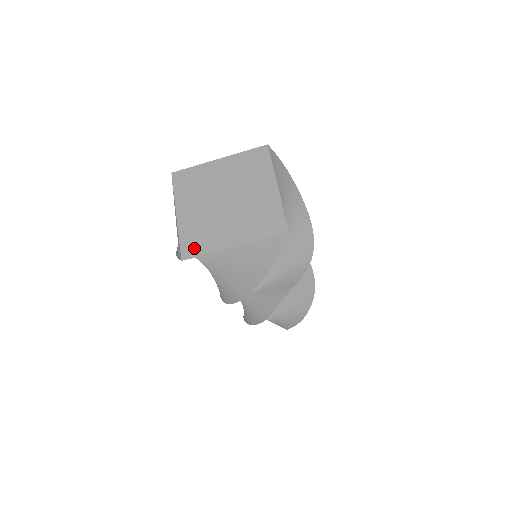
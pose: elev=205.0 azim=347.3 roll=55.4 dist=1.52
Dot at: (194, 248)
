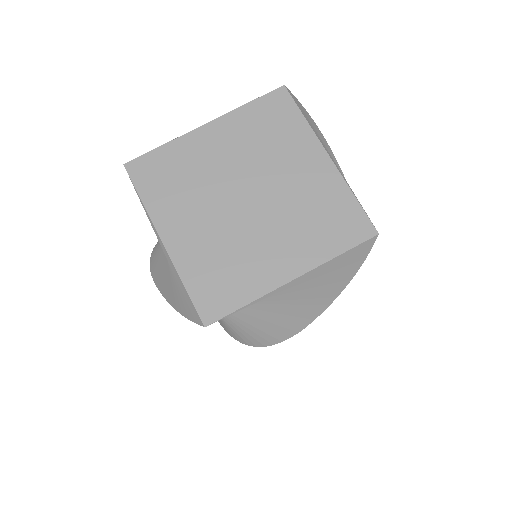
Dot at: (220, 298)
